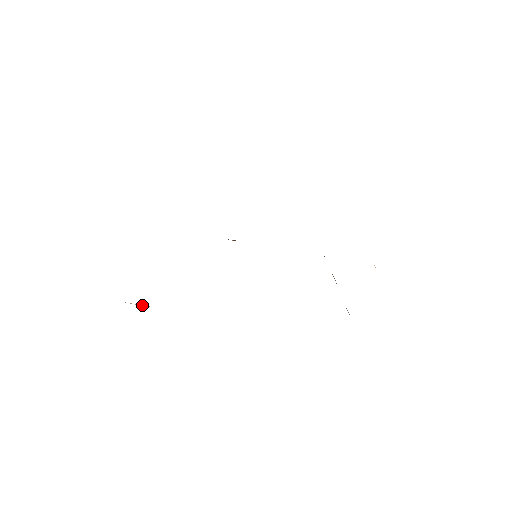
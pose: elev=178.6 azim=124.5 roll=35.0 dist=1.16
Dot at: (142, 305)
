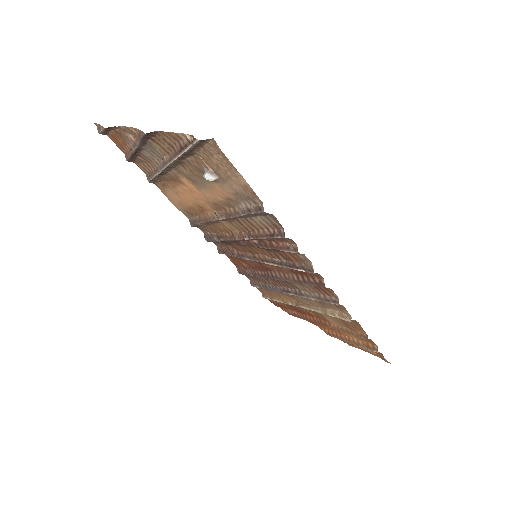
Dot at: (210, 168)
